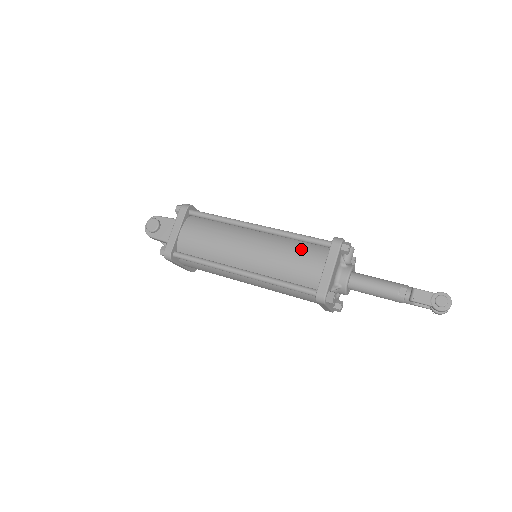
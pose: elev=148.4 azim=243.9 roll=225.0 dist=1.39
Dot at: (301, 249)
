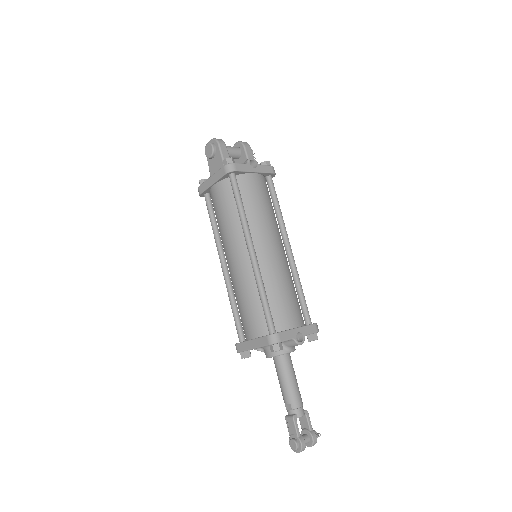
Dot at: (255, 308)
